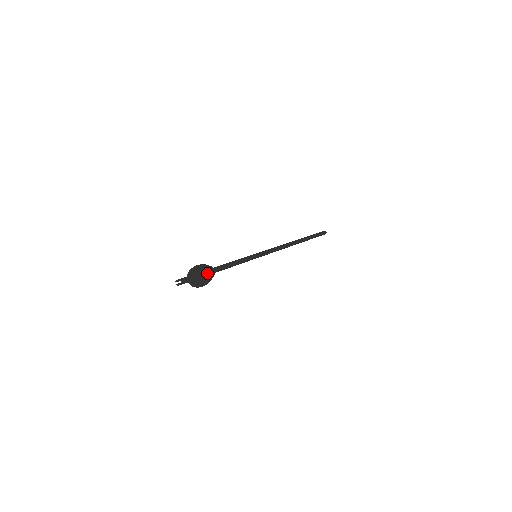
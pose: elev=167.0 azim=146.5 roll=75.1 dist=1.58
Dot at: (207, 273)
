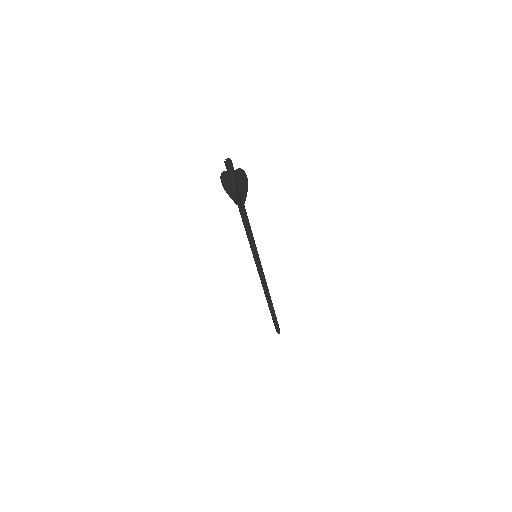
Dot at: (241, 196)
